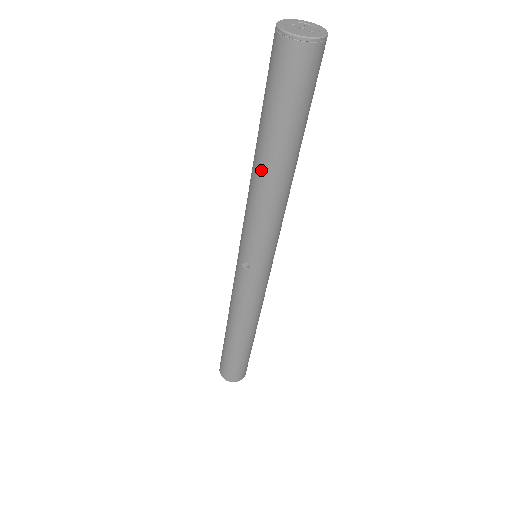
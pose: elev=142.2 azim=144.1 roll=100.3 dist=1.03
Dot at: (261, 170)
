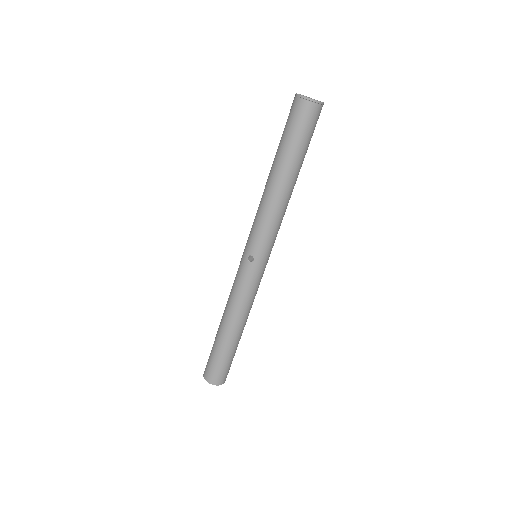
Dot at: (275, 182)
